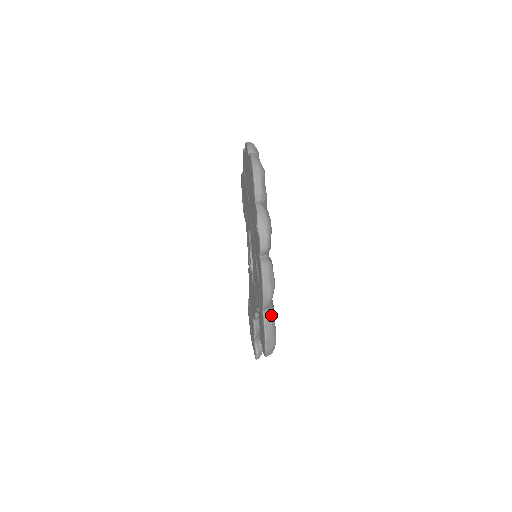
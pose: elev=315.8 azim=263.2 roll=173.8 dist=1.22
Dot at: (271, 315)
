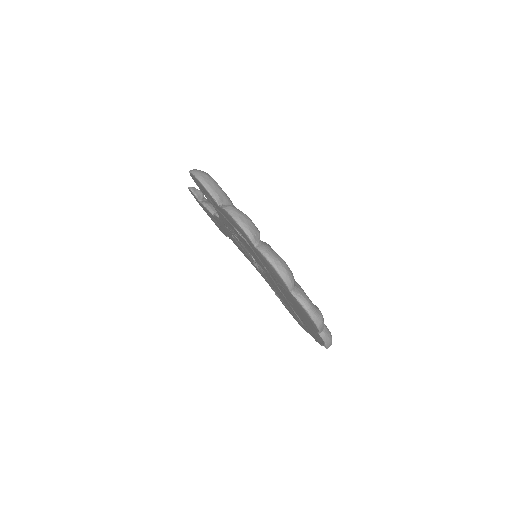
Dot at: occluded
